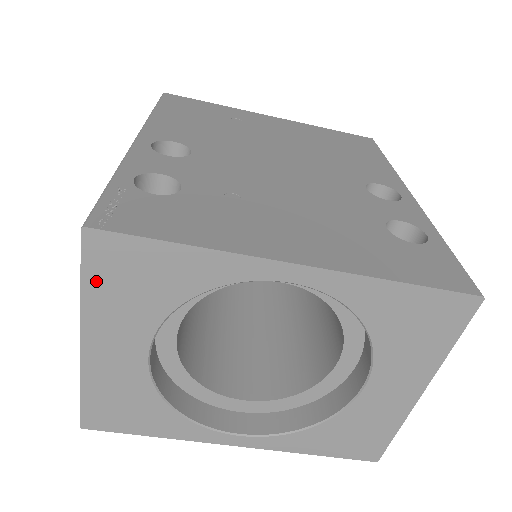
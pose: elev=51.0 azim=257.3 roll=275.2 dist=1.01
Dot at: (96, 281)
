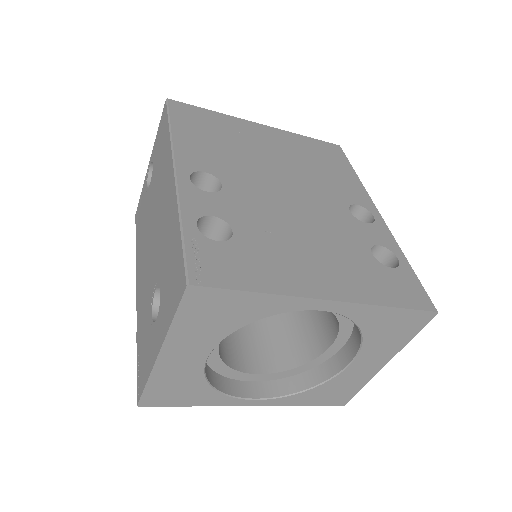
Dot at: (186, 316)
